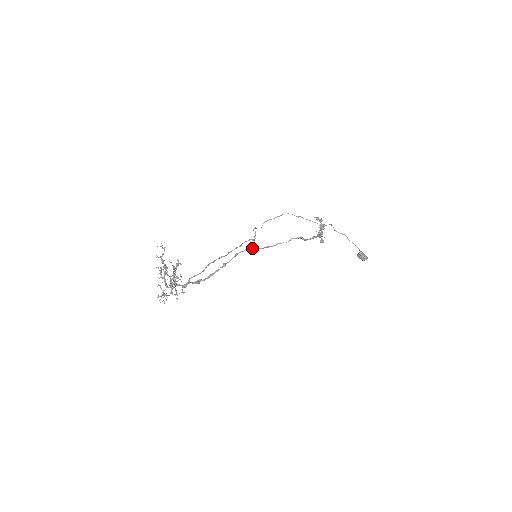
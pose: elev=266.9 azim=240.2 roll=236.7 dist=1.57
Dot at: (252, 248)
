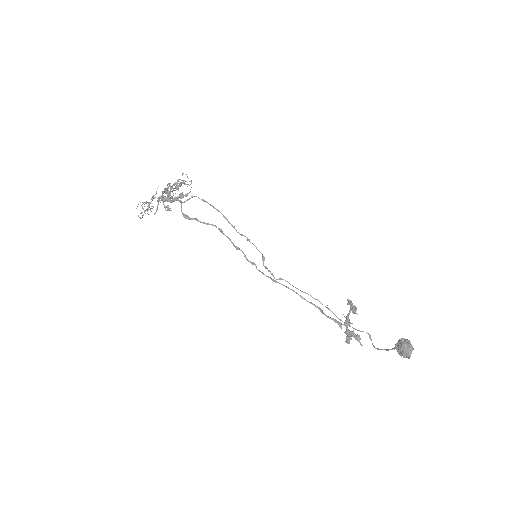
Dot at: (256, 267)
